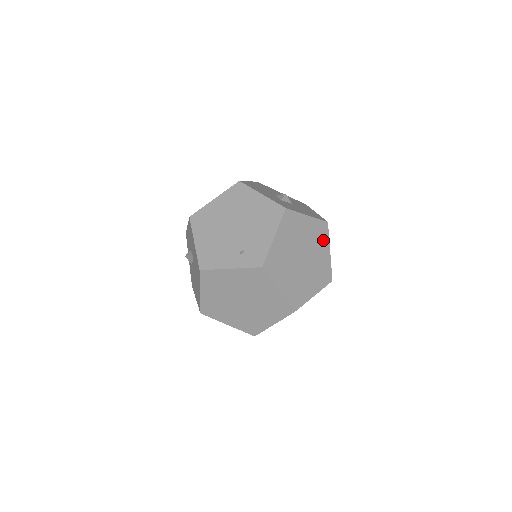
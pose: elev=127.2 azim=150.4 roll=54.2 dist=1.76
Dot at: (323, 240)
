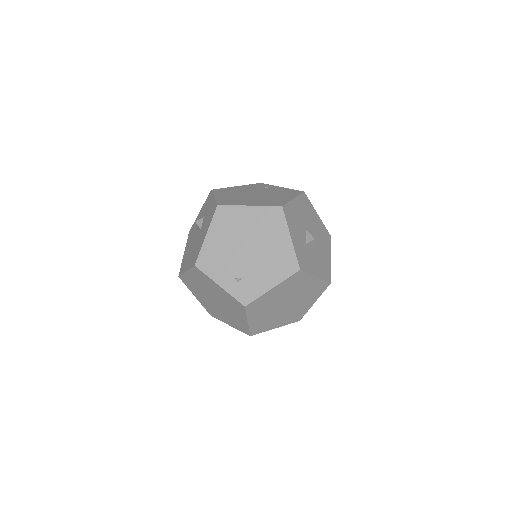
Dot at: (315, 294)
